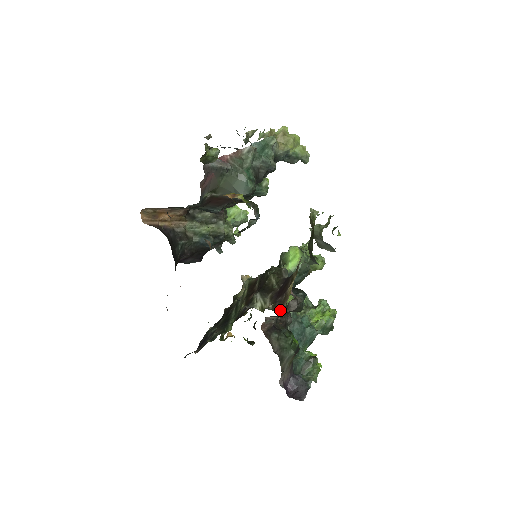
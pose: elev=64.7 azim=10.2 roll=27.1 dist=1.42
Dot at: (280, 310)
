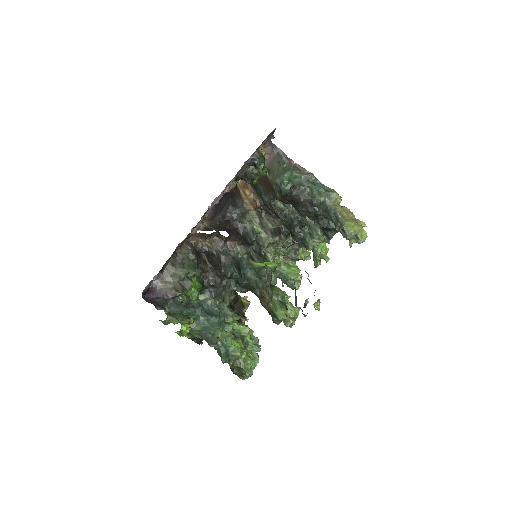
Dot at: occluded
